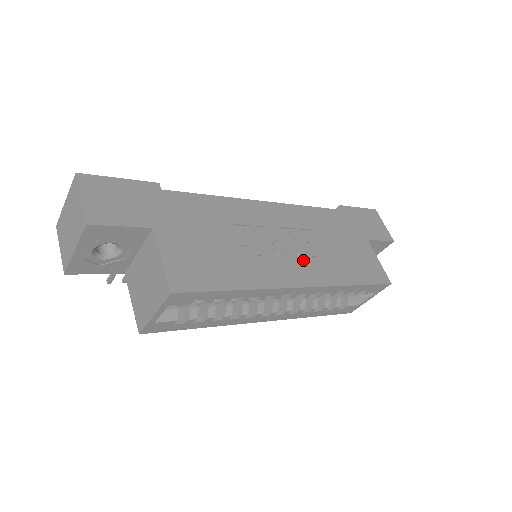
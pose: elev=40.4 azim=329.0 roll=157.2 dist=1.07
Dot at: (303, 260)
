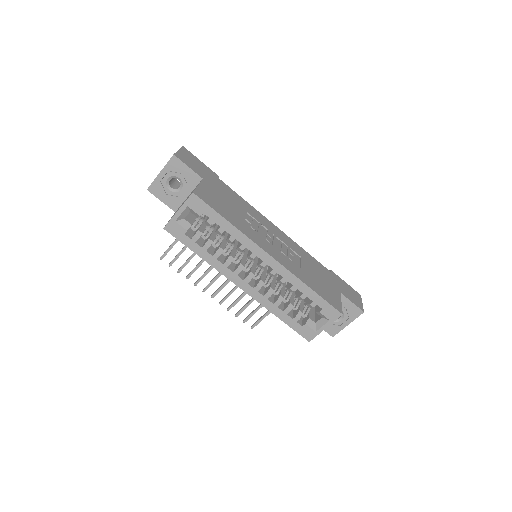
Dot at: (281, 253)
